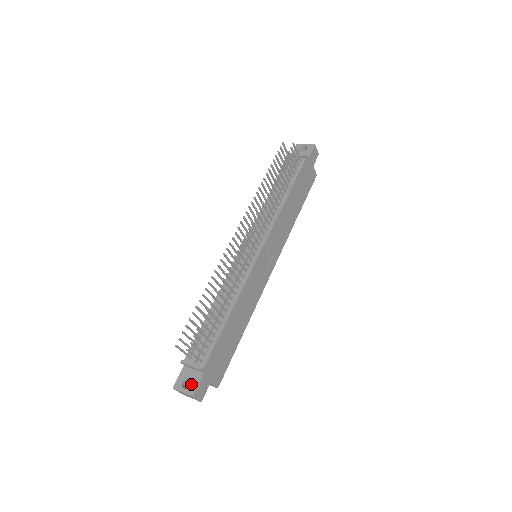
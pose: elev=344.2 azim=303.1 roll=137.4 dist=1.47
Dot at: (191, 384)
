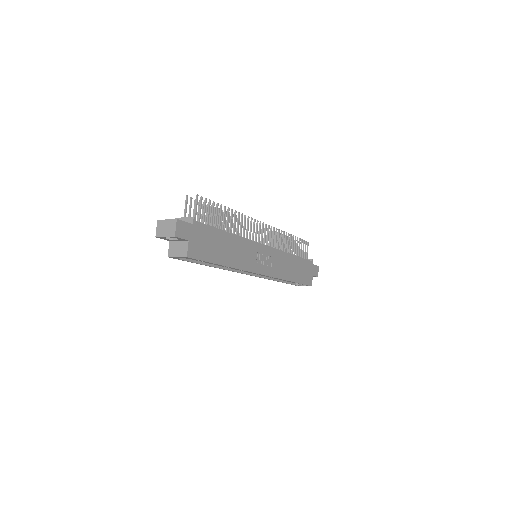
Dot at: occluded
